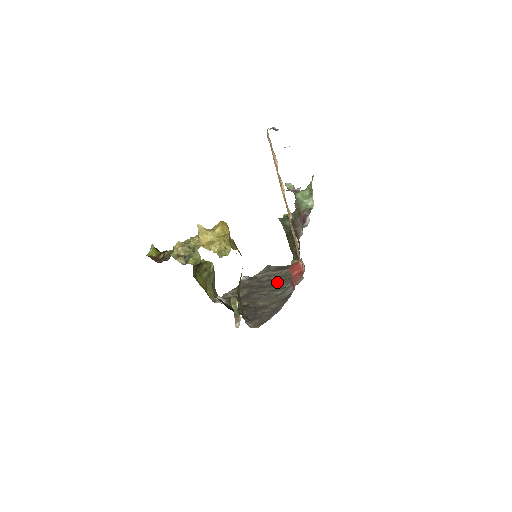
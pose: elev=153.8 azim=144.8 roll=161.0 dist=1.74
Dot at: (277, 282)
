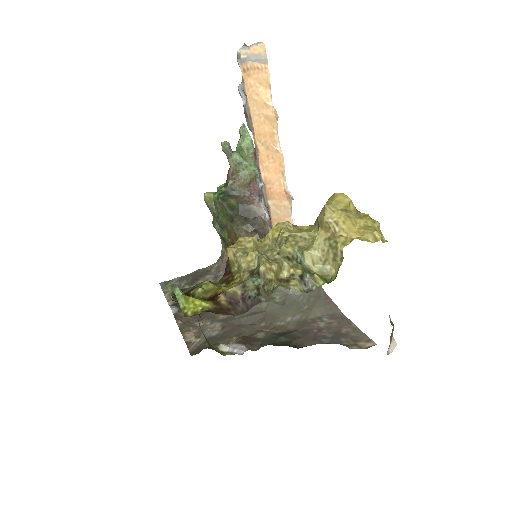
Dot at: occluded
